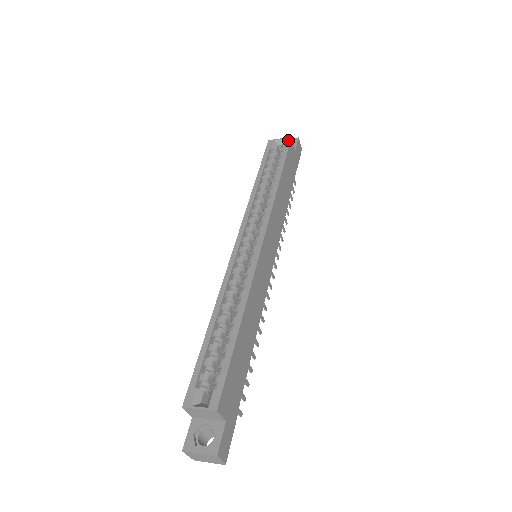
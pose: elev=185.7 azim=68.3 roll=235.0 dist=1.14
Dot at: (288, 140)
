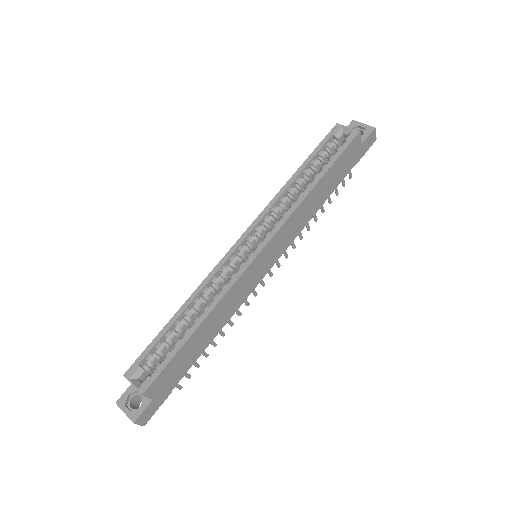
Dot at: (354, 134)
